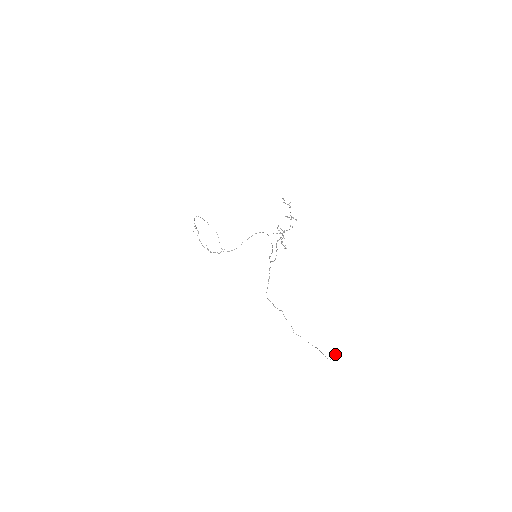
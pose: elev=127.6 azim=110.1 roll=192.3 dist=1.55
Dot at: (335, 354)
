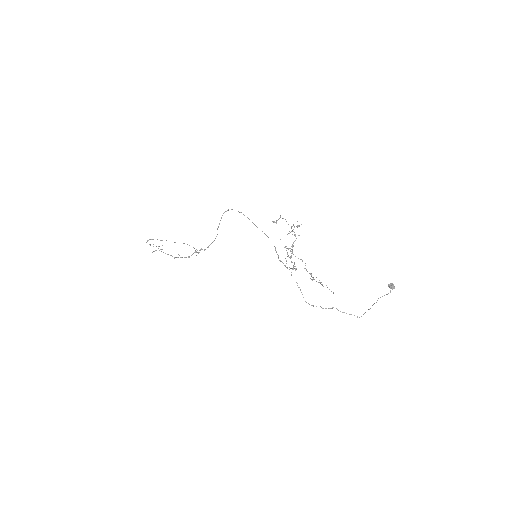
Dot at: (391, 284)
